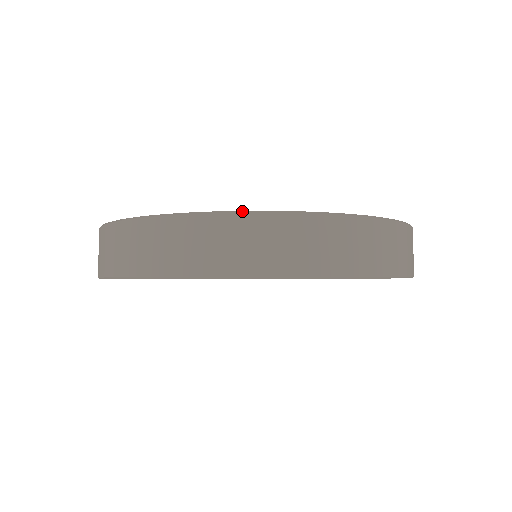
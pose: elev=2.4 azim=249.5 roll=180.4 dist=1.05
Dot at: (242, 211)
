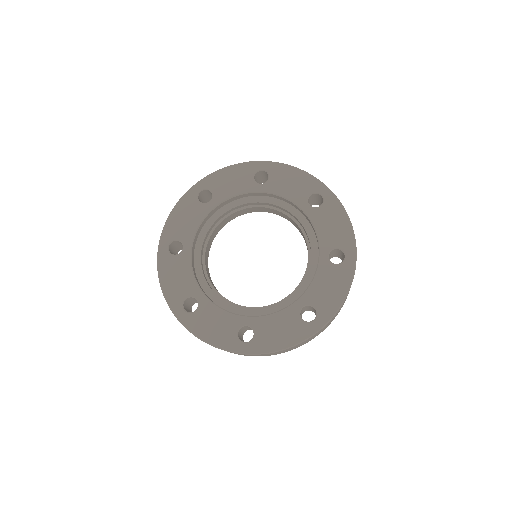
Dot at: (203, 341)
